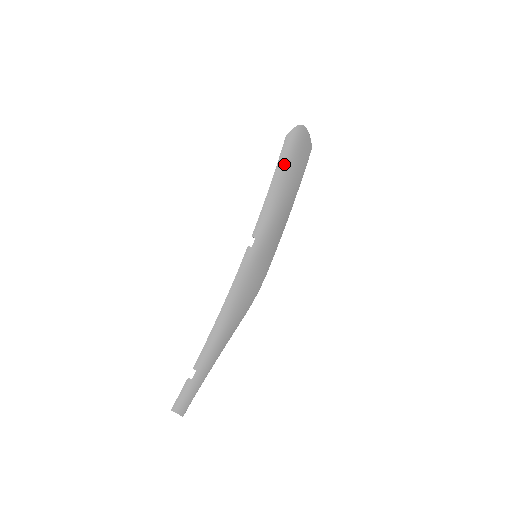
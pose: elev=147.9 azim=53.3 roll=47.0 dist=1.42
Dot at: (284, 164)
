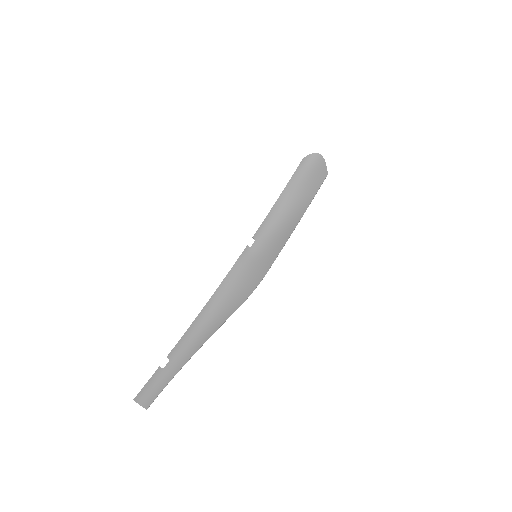
Dot at: (296, 181)
